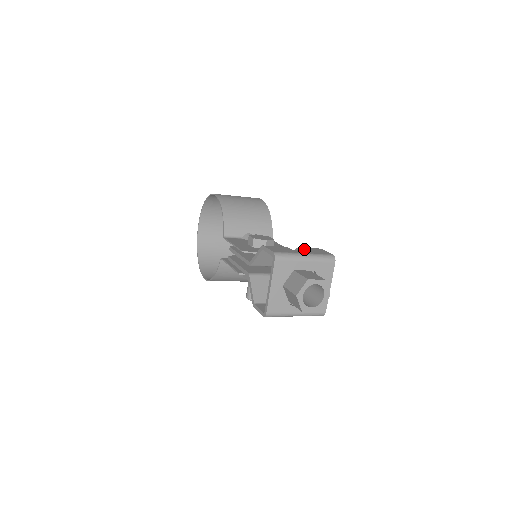
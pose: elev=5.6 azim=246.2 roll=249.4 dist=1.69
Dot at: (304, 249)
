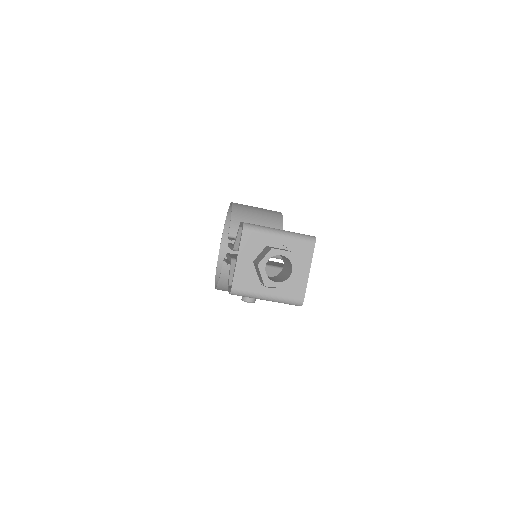
Dot at: occluded
